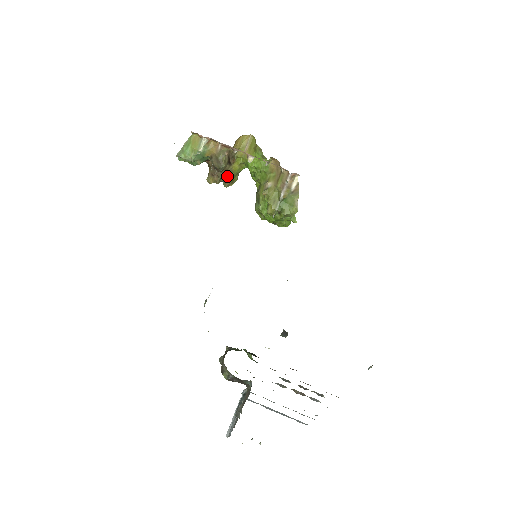
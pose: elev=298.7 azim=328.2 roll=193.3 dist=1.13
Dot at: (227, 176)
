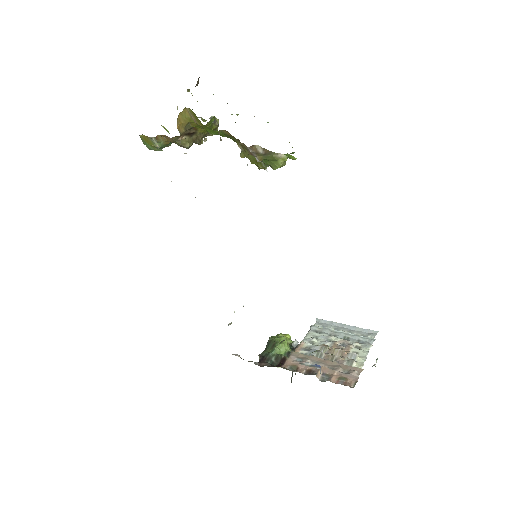
Dot at: (203, 136)
